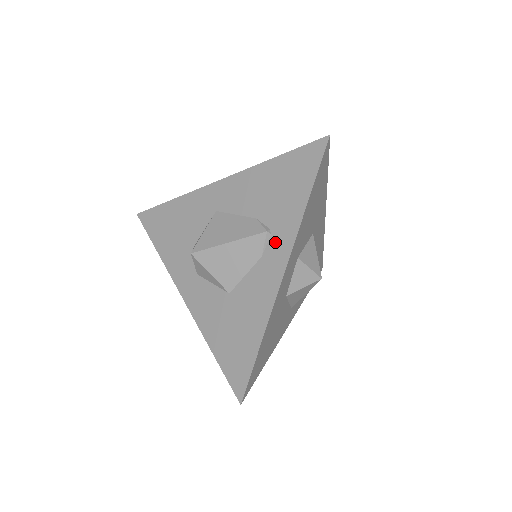
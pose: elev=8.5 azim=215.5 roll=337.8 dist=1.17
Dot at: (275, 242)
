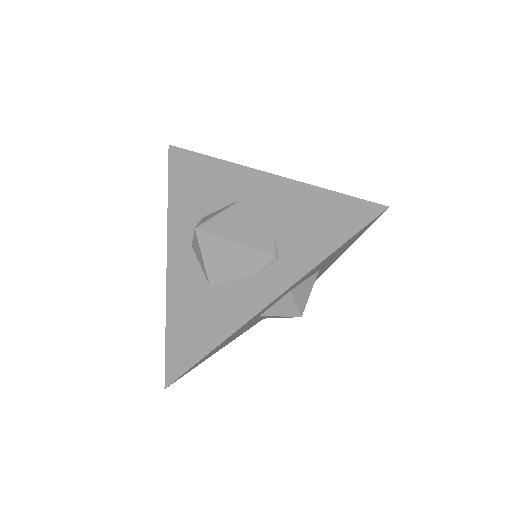
Dot at: (277, 271)
